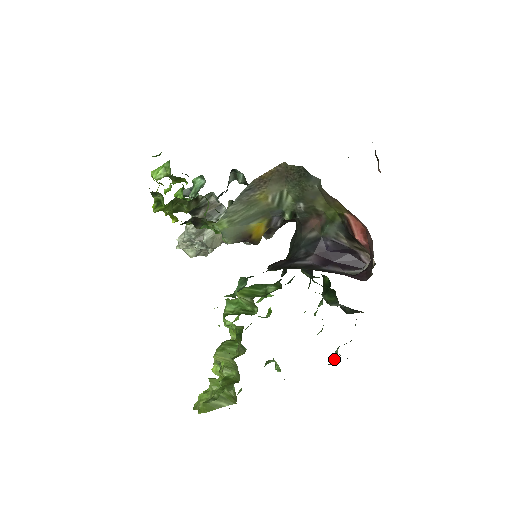
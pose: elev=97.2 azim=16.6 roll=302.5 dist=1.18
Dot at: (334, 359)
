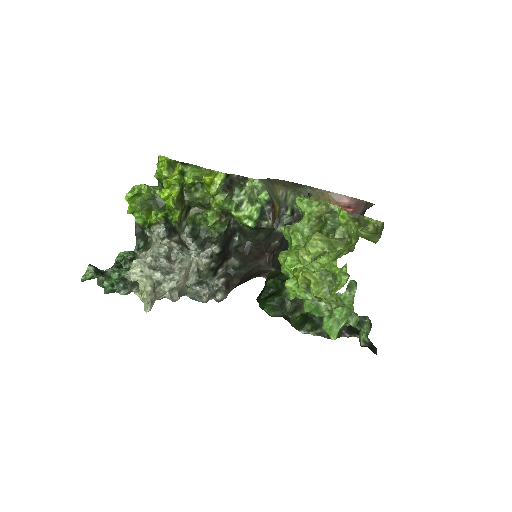
Dot at: (368, 331)
